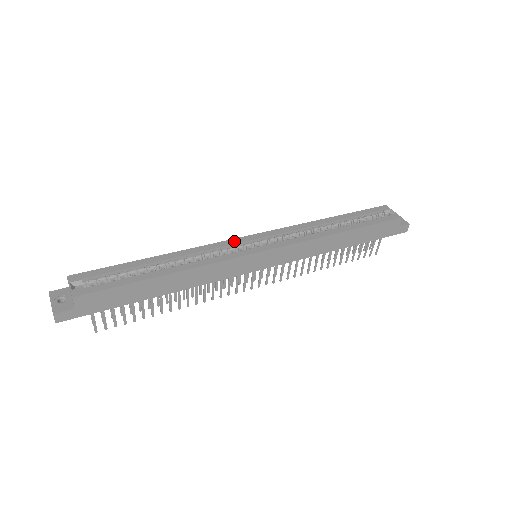
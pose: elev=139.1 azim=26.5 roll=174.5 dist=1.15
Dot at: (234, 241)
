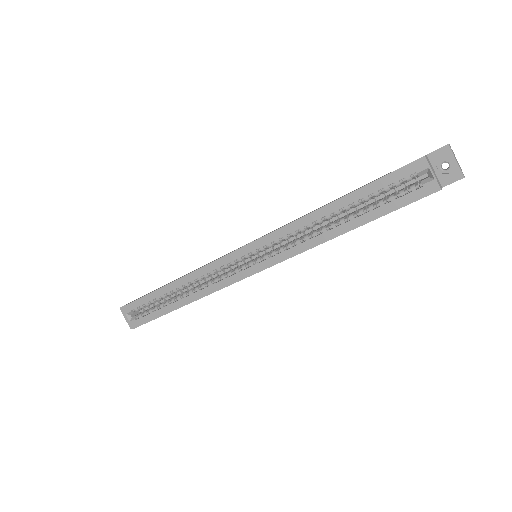
Dot at: (227, 259)
